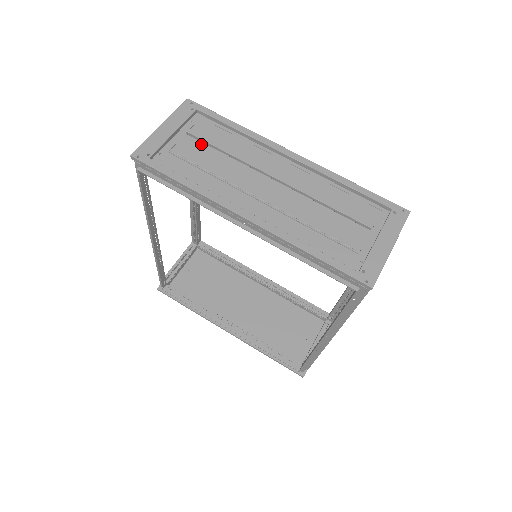
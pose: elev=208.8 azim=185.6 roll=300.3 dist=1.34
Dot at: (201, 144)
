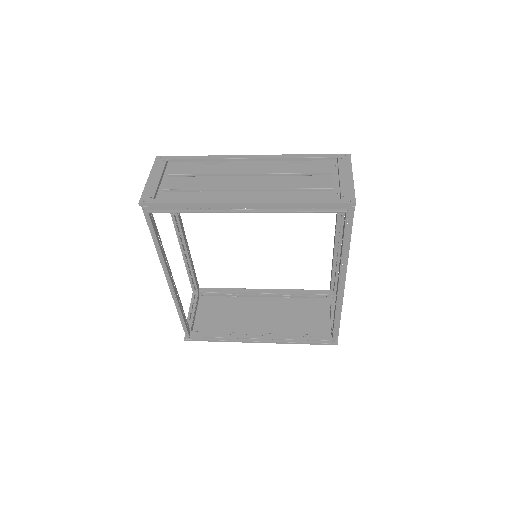
Dot at: (184, 178)
